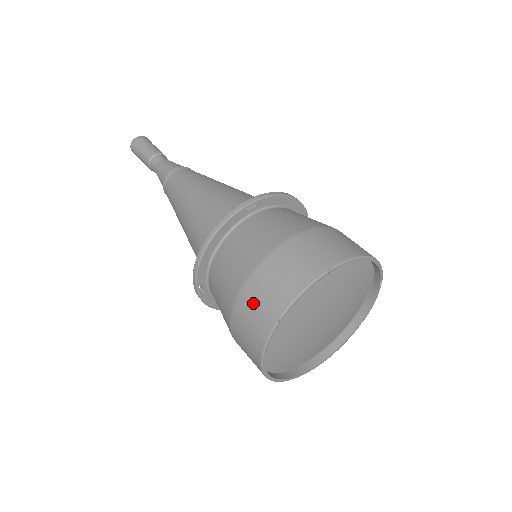
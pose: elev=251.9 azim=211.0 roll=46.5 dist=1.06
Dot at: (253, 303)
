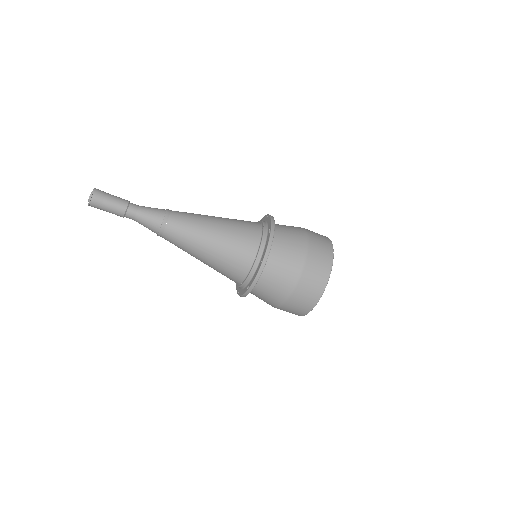
Dot at: (309, 283)
